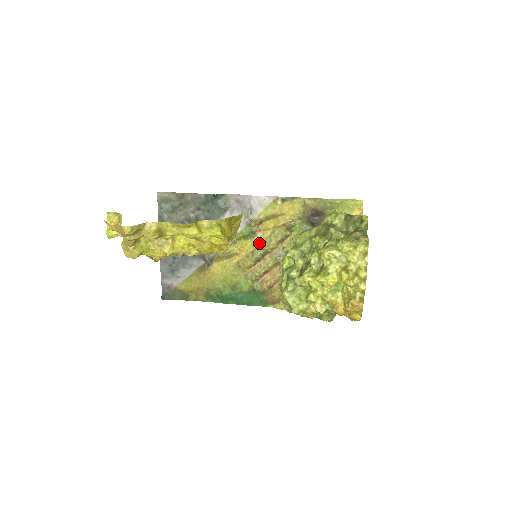
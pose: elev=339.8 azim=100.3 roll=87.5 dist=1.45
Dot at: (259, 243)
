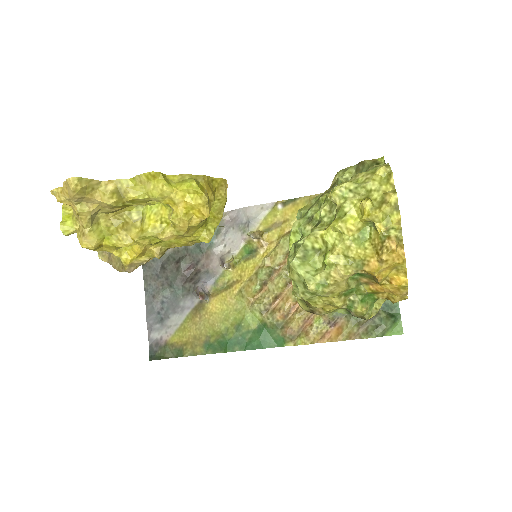
Dot at: (263, 261)
